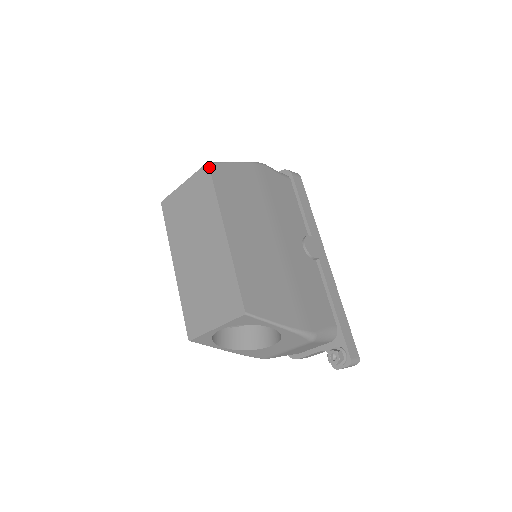
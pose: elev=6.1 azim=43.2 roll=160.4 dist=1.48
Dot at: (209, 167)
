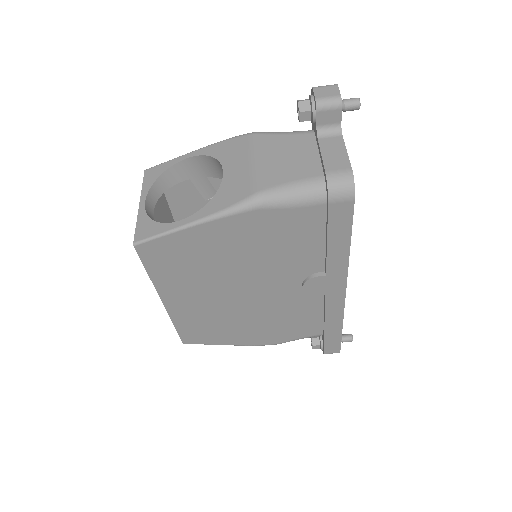
Dot at: occluded
